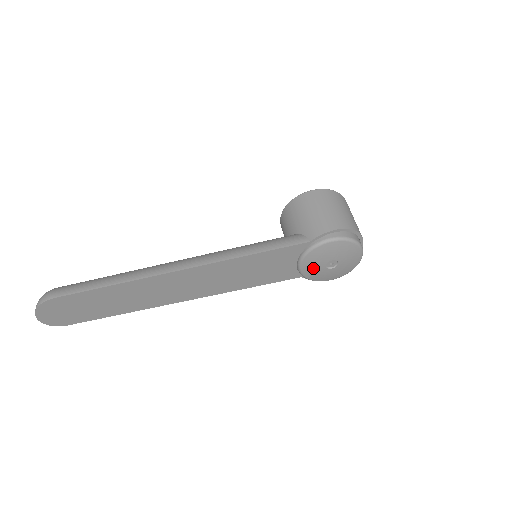
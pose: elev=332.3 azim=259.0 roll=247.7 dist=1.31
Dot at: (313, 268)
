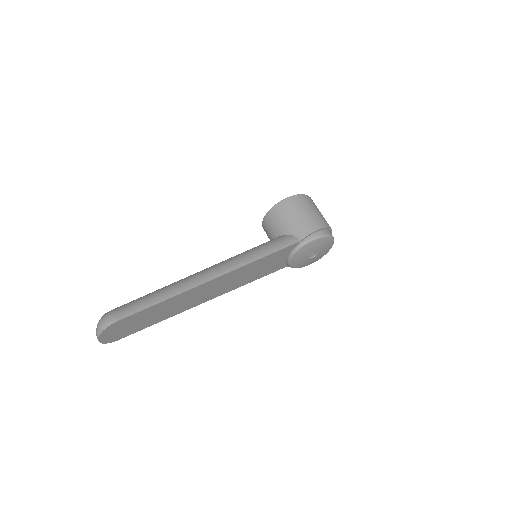
Dot at: (299, 260)
